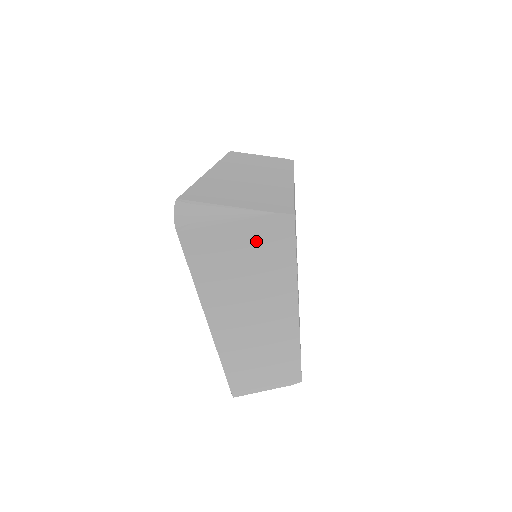
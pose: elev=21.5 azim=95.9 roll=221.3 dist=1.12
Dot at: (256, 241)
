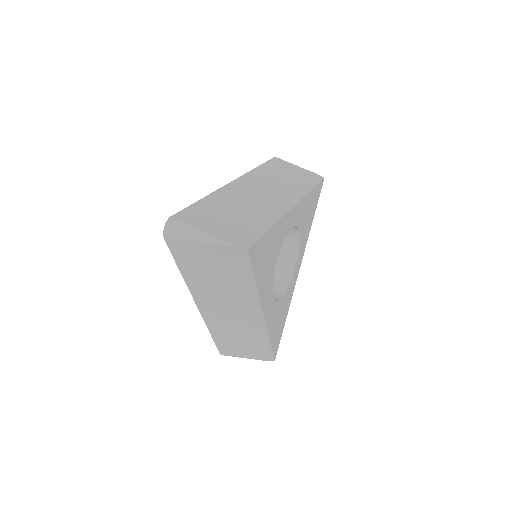
Dot at: (222, 259)
